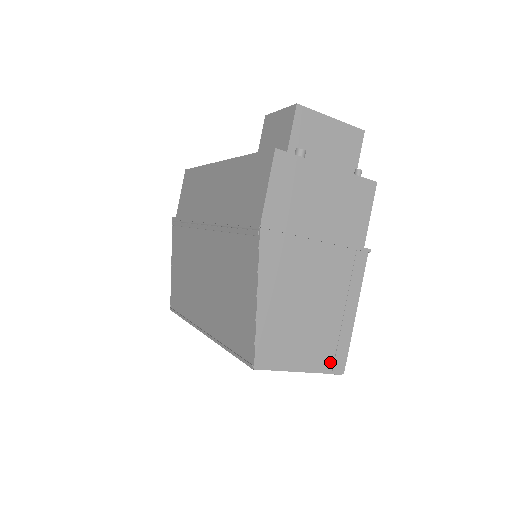
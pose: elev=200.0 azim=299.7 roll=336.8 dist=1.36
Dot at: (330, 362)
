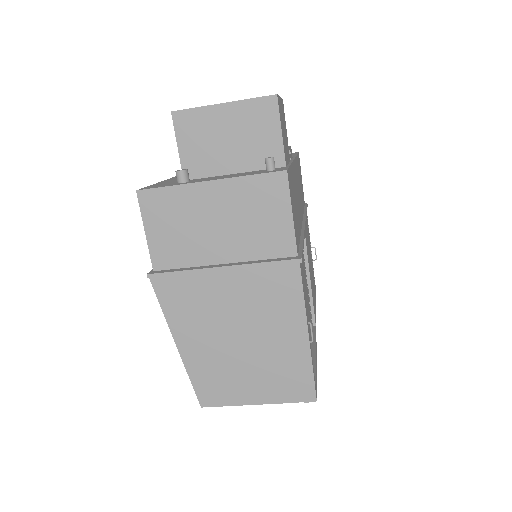
Dot at: (292, 391)
